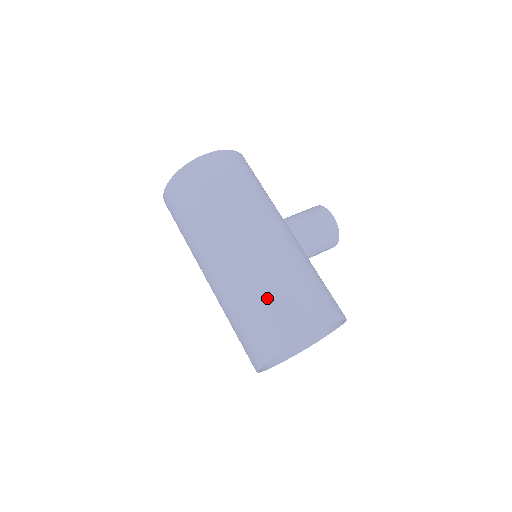
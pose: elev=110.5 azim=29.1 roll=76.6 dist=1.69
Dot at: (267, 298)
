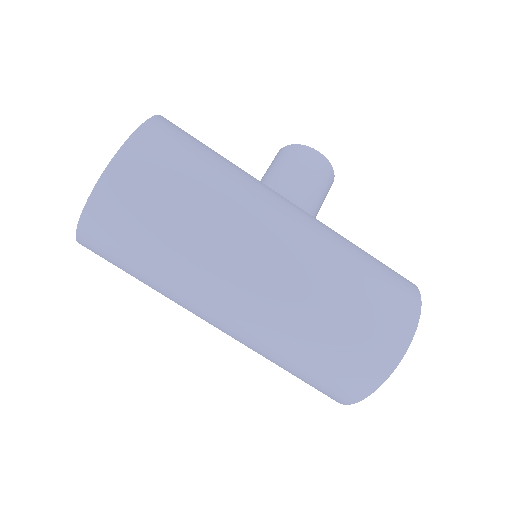
Dot at: (337, 320)
